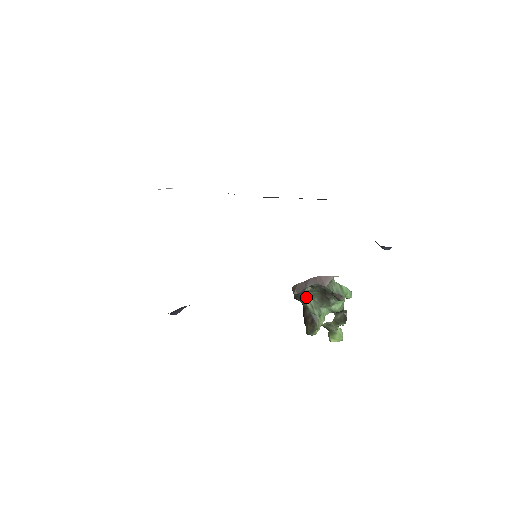
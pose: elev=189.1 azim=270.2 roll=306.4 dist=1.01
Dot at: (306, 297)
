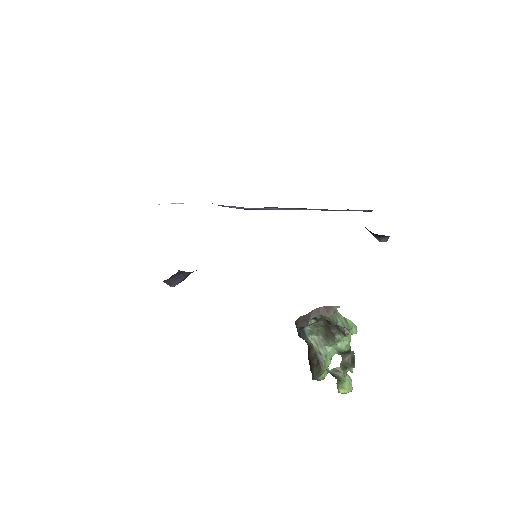
Dot at: (310, 334)
